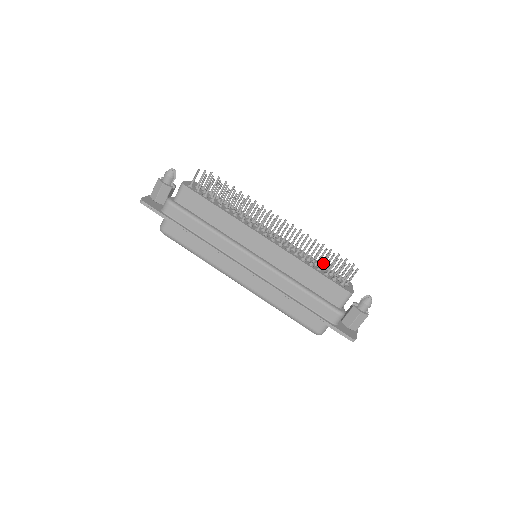
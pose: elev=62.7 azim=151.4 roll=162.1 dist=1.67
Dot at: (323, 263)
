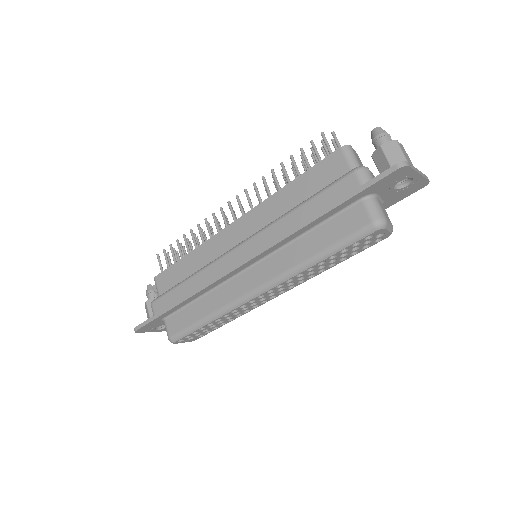
Dot at: (296, 169)
